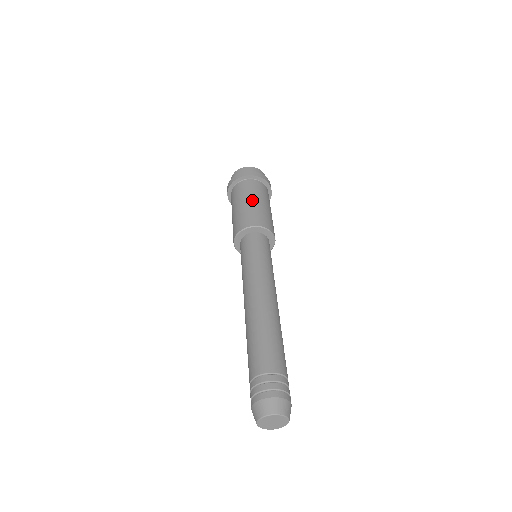
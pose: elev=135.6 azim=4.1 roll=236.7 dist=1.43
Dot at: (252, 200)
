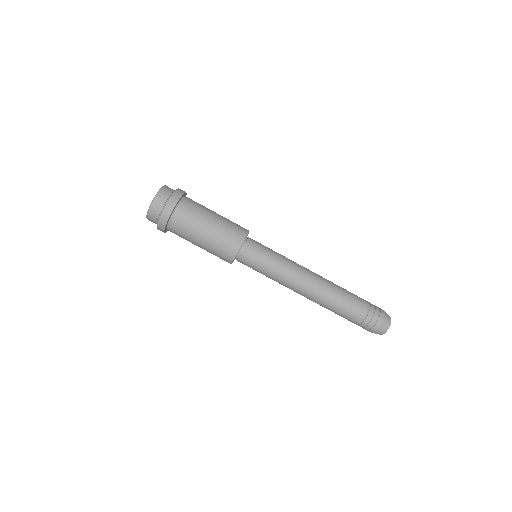
Dot at: (200, 242)
